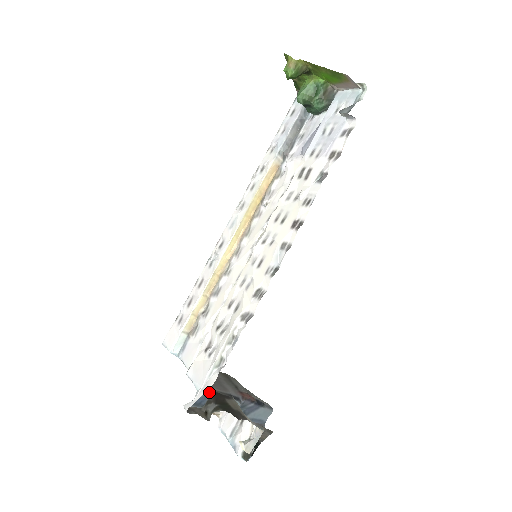
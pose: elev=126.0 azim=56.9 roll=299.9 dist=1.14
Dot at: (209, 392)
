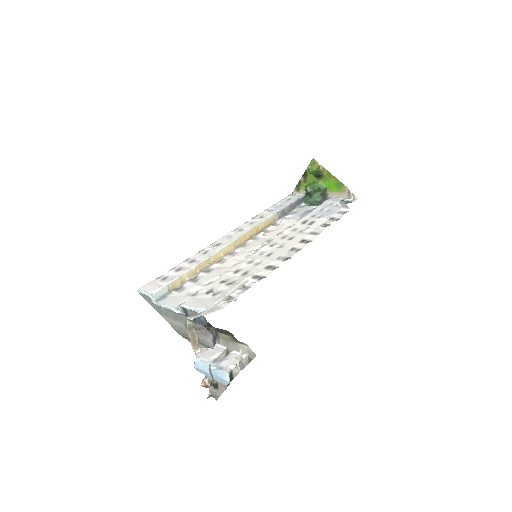
Dot at: (205, 321)
